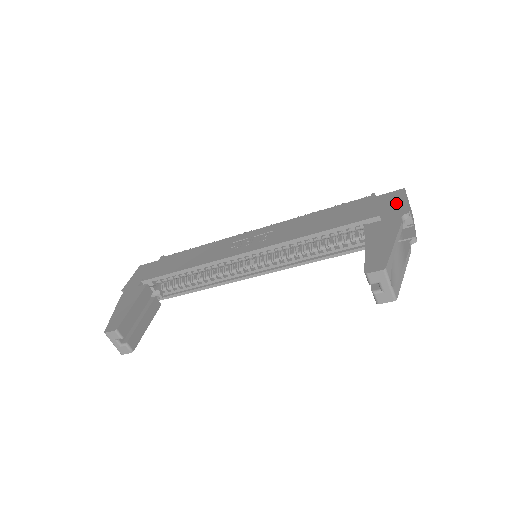
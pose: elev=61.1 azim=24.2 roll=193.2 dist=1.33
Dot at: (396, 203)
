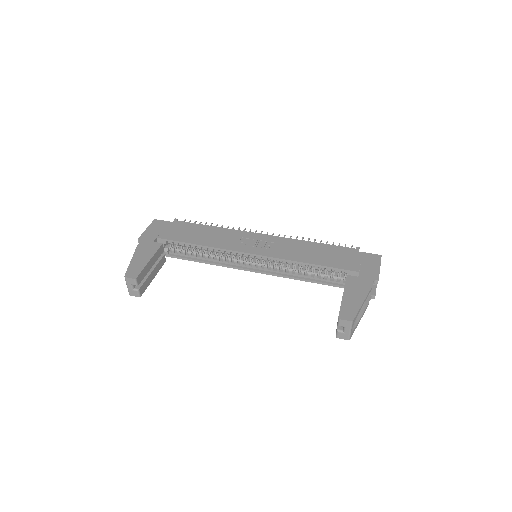
Dot at: (373, 266)
